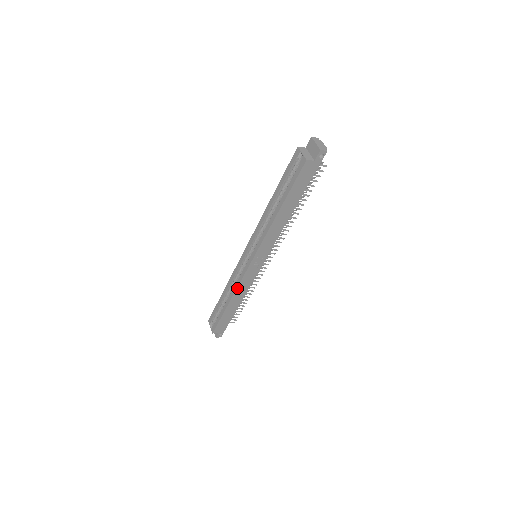
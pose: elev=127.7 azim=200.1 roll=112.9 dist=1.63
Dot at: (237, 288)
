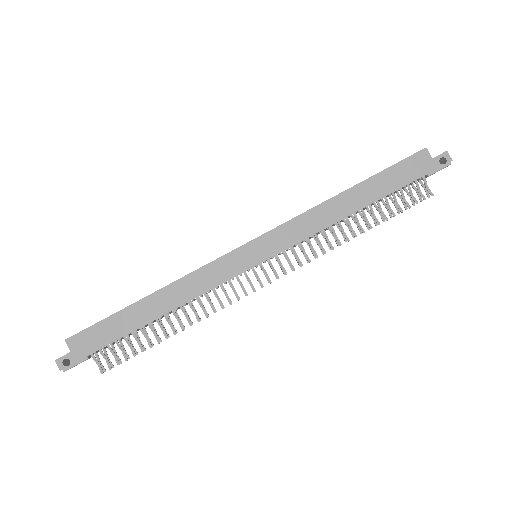
Dot at: (191, 274)
